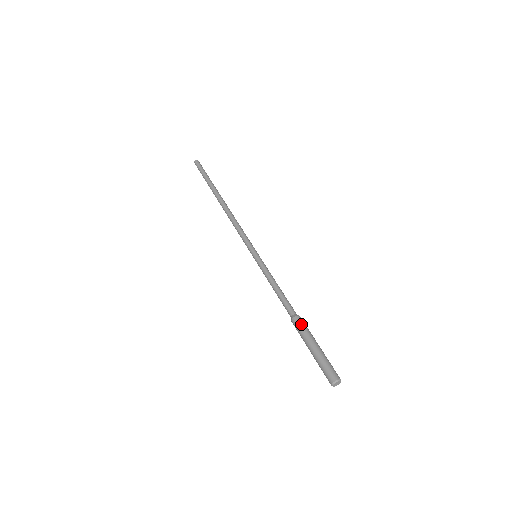
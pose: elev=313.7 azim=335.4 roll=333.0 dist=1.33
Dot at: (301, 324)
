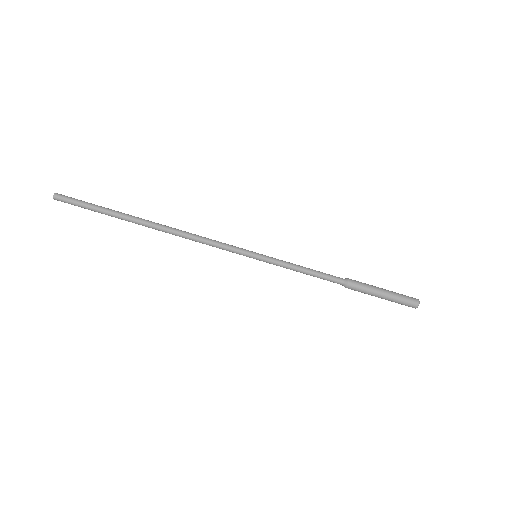
Dot at: (358, 284)
